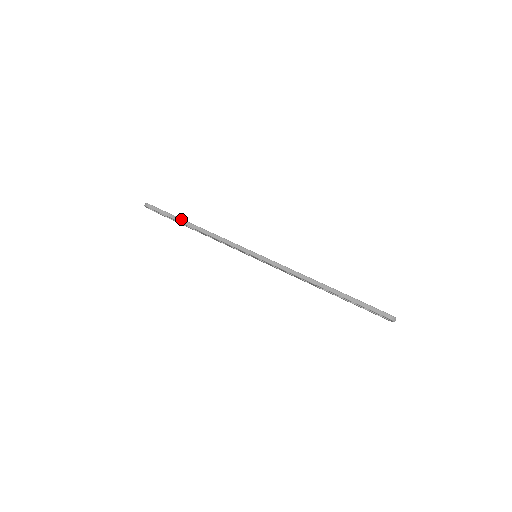
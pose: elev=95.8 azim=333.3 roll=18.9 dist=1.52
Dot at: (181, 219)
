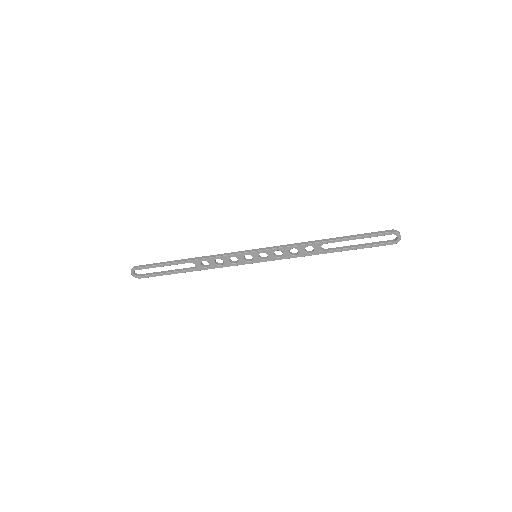
Dot at: (173, 261)
